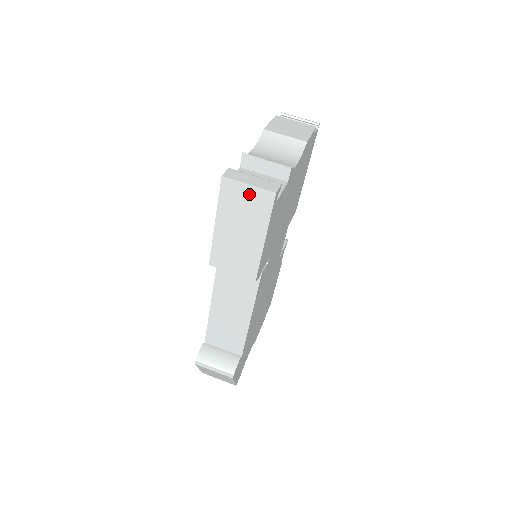
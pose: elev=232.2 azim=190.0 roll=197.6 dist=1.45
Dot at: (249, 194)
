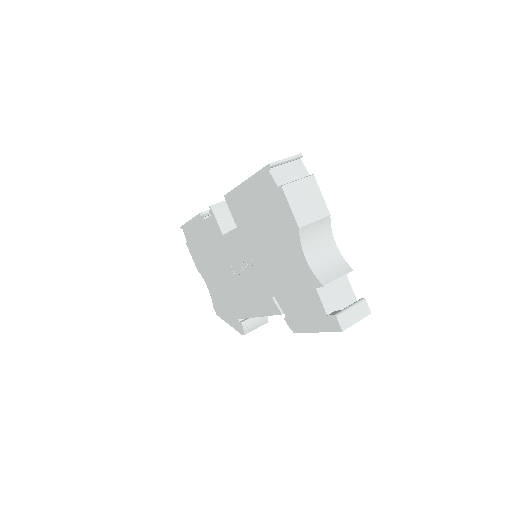
Dot at: occluded
